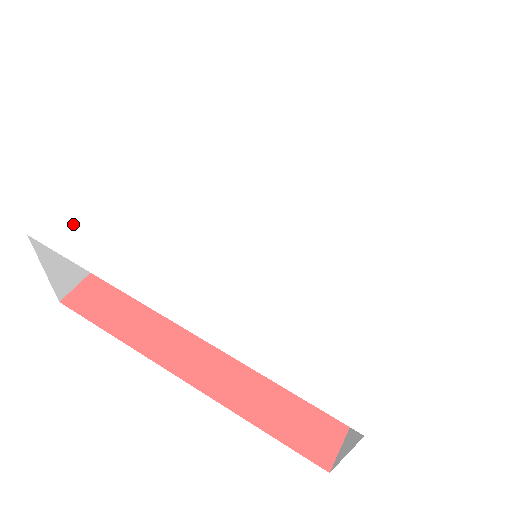
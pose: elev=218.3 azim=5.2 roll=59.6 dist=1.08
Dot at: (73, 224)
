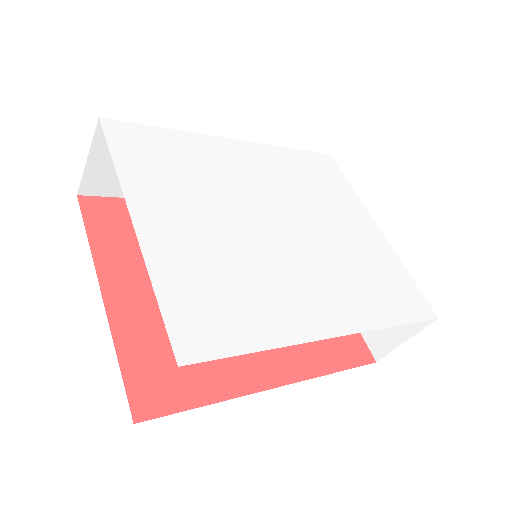
Dot at: (193, 324)
